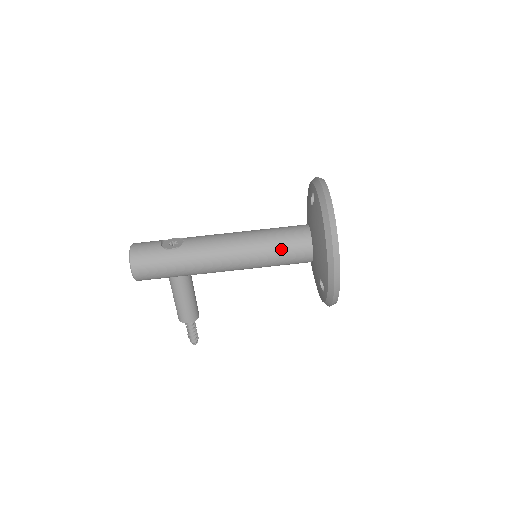
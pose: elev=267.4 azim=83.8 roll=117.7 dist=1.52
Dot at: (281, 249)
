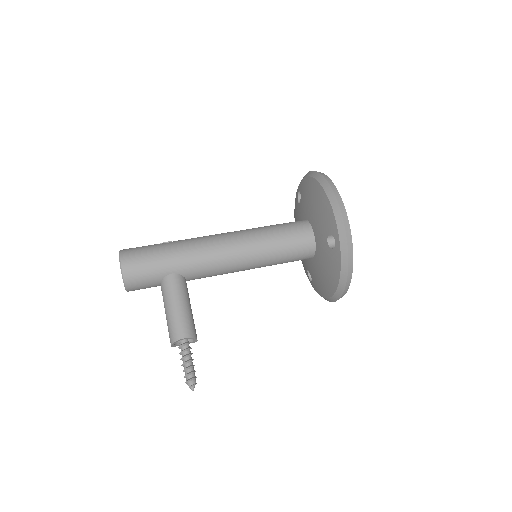
Dot at: (280, 229)
